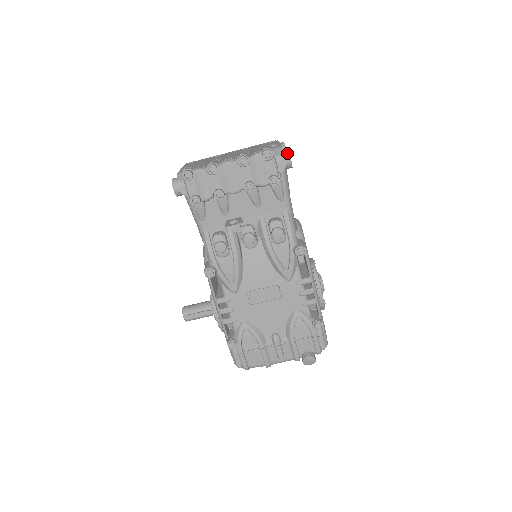
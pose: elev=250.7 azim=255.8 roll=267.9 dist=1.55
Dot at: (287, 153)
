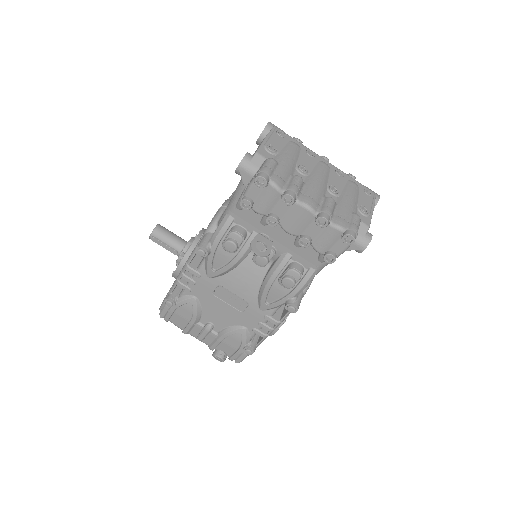
Dot at: (367, 242)
